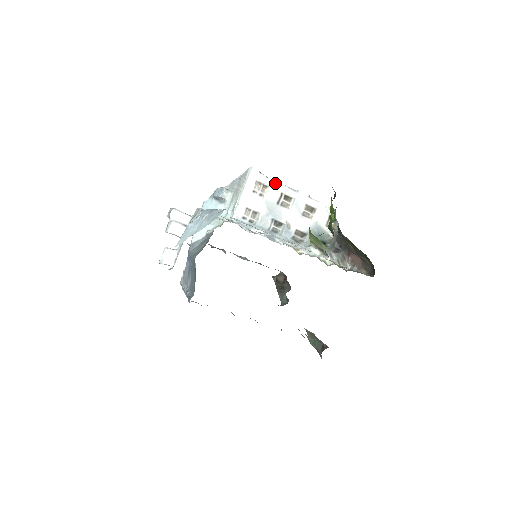
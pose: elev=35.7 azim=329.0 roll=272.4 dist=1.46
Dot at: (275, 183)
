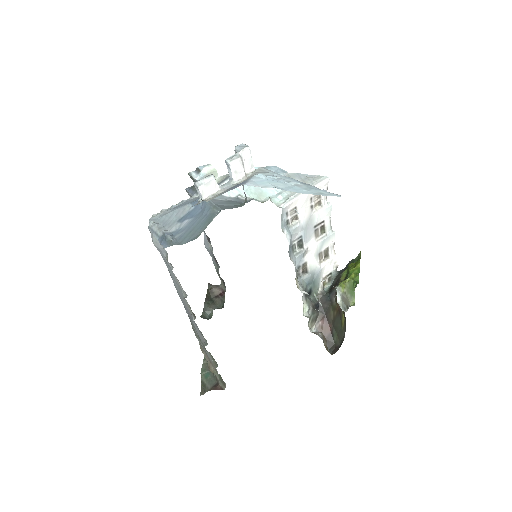
Dot at: (328, 208)
